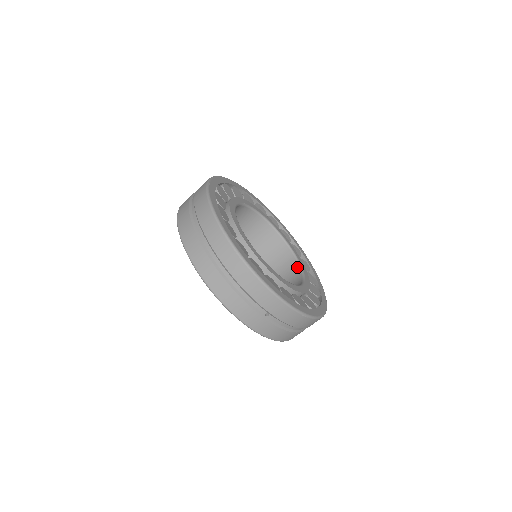
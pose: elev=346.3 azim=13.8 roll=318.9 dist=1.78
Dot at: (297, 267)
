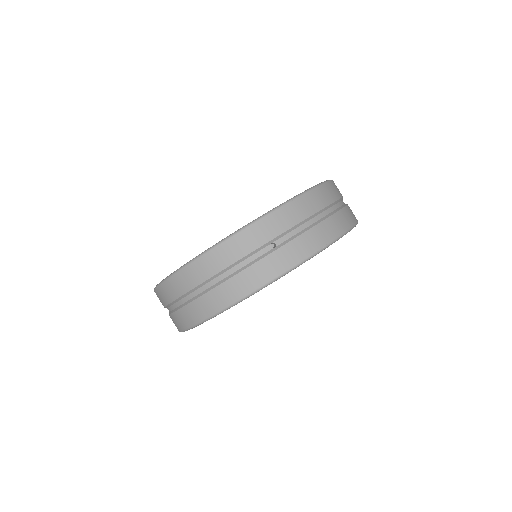
Dot at: occluded
